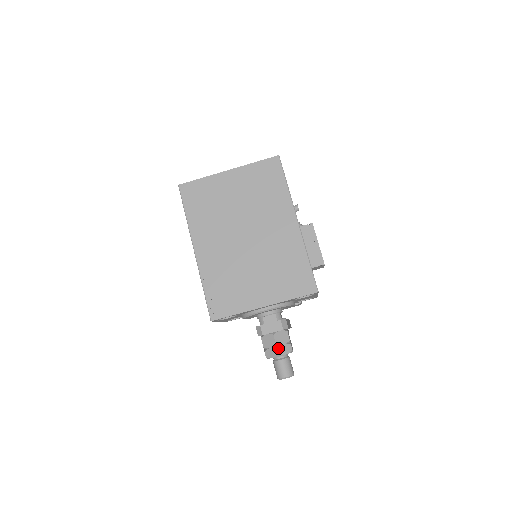
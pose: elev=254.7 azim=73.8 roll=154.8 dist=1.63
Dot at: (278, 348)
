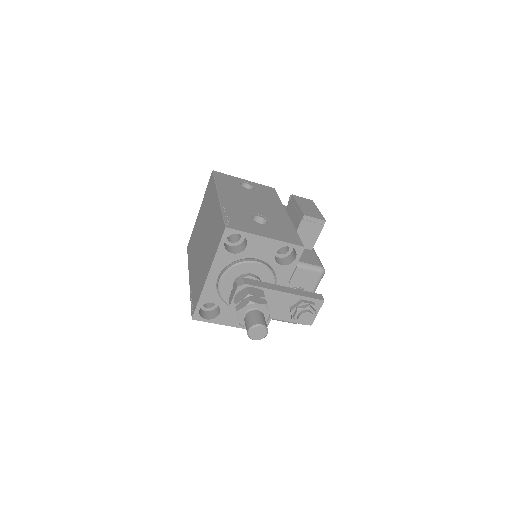
Dot at: (236, 306)
